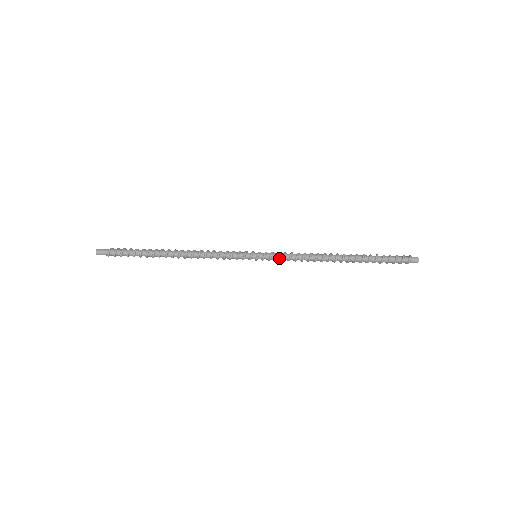
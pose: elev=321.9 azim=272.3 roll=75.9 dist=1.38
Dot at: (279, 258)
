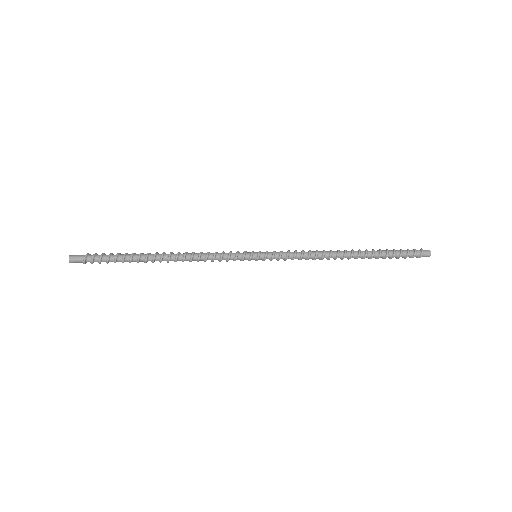
Dot at: (282, 258)
